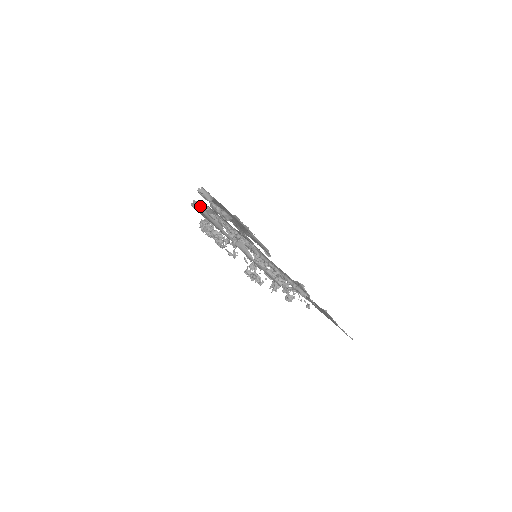
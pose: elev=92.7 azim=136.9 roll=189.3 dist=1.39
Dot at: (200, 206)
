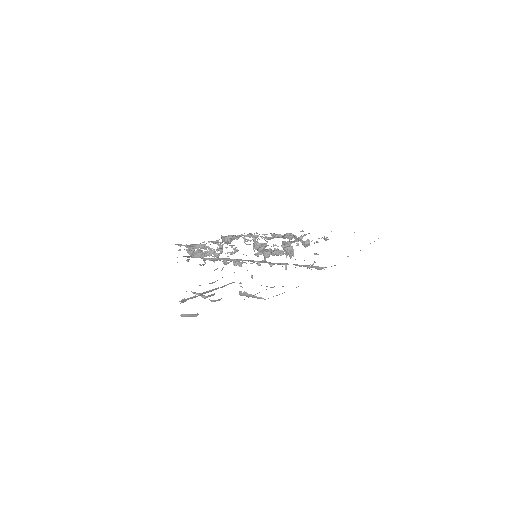
Dot at: (188, 298)
